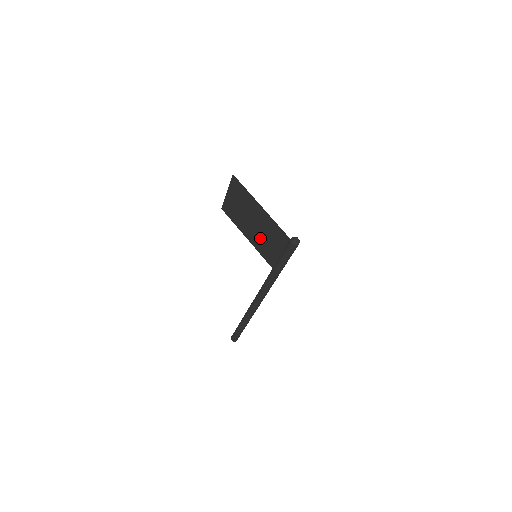
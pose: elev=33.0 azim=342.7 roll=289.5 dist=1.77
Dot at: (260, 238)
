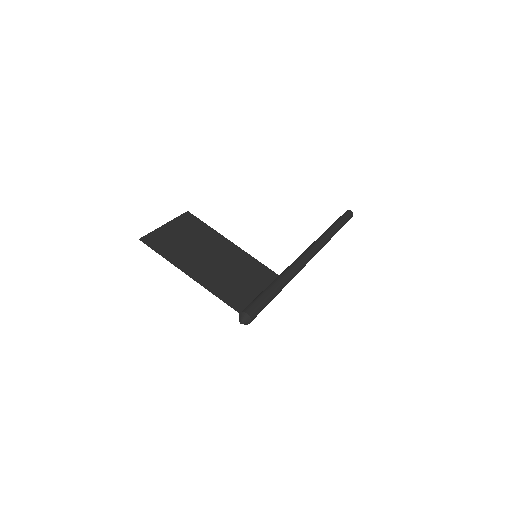
Dot at: (234, 264)
